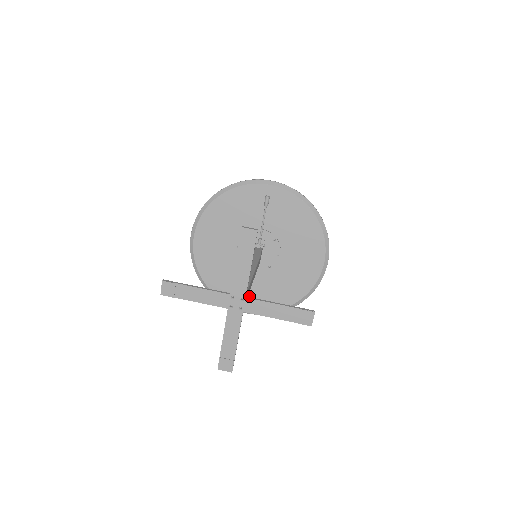
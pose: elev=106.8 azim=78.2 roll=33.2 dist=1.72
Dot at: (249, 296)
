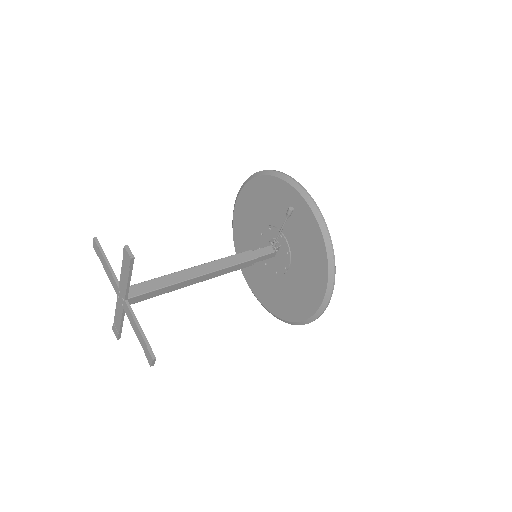
Dot at: (257, 281)
